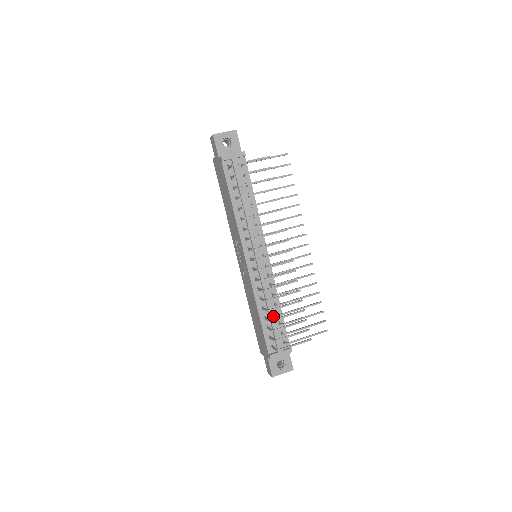
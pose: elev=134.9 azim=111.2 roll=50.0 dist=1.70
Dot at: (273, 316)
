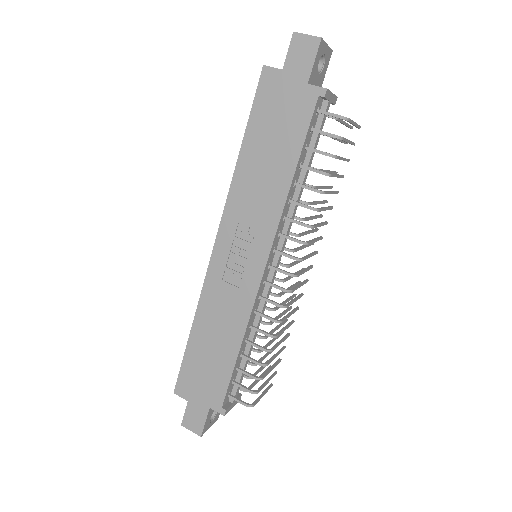
Dot at: (250, 352)
